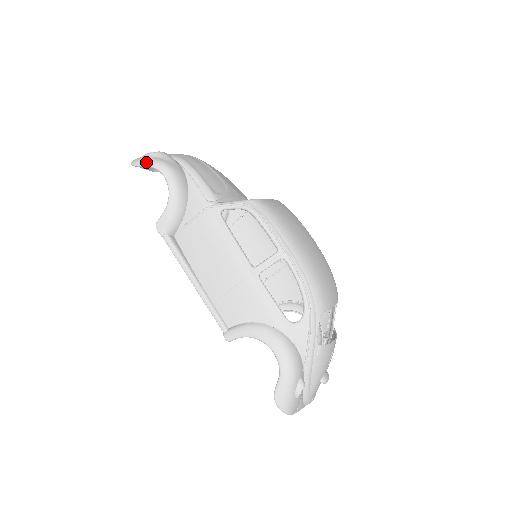
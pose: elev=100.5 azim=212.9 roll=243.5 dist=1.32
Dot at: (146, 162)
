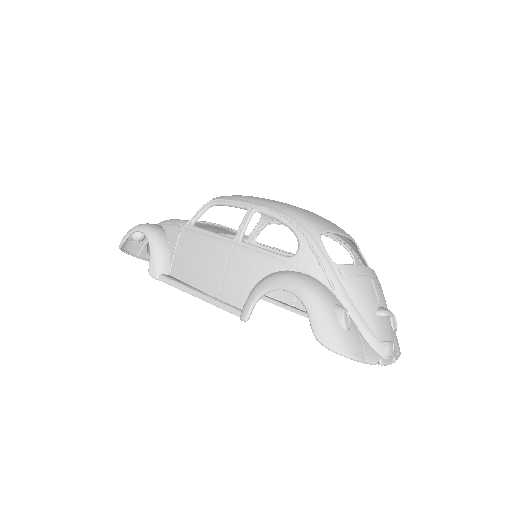
Dot at: (126, 234)
